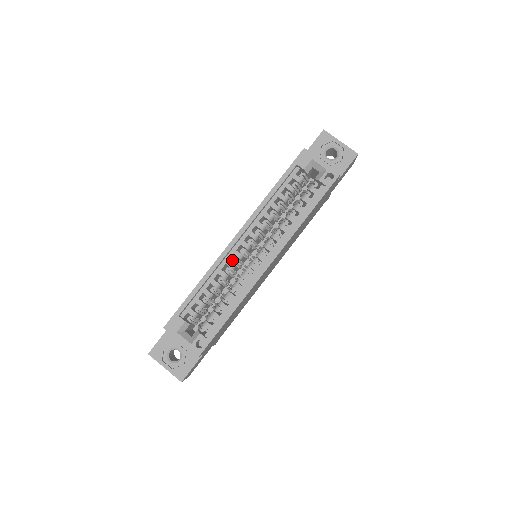
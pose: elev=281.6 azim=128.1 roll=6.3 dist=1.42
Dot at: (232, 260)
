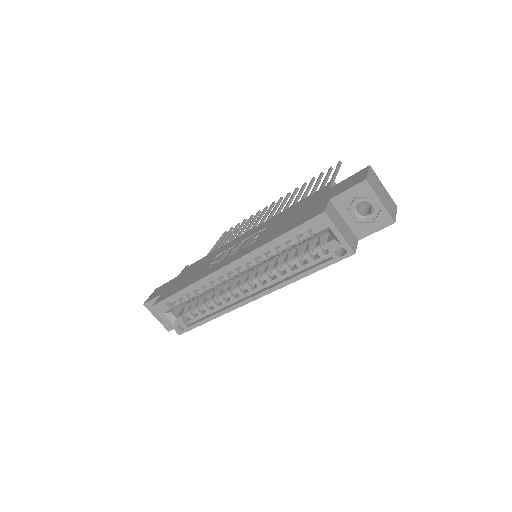
Dot at: occluded
